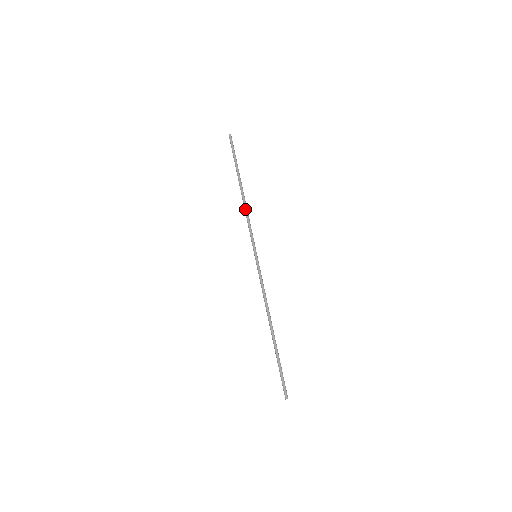
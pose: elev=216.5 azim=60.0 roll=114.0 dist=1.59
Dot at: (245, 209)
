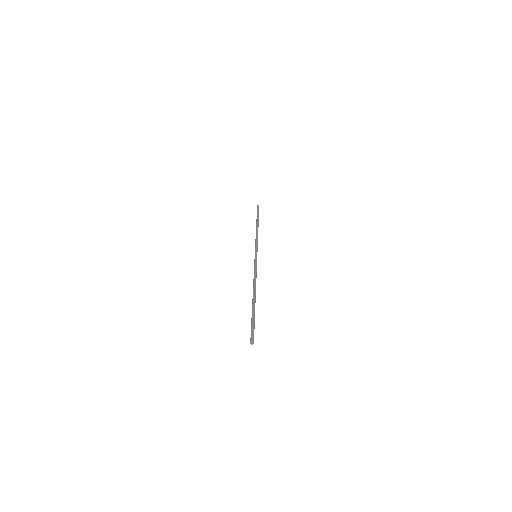
Dot at: (256, 234)
